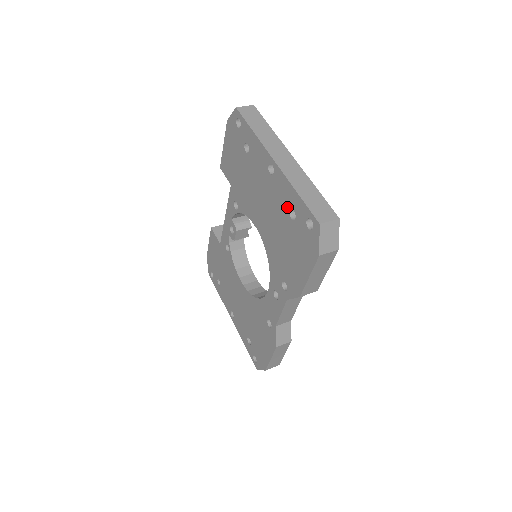
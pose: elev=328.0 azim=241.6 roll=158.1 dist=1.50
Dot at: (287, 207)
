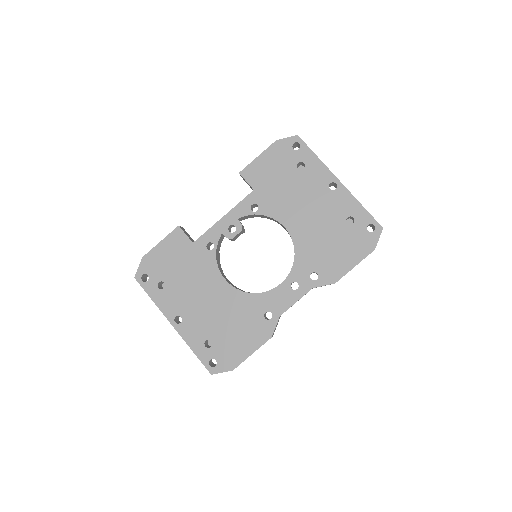
Dot at: (345, 215)
